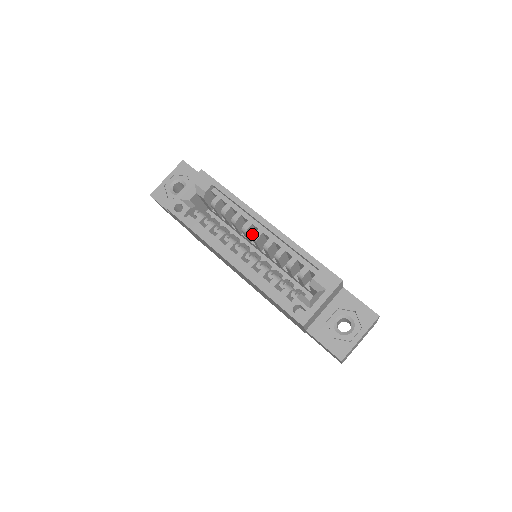
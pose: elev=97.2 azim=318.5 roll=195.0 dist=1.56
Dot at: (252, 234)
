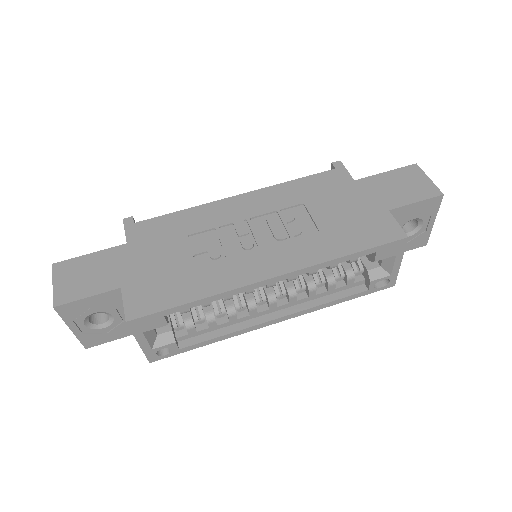
Dot at: occluded
